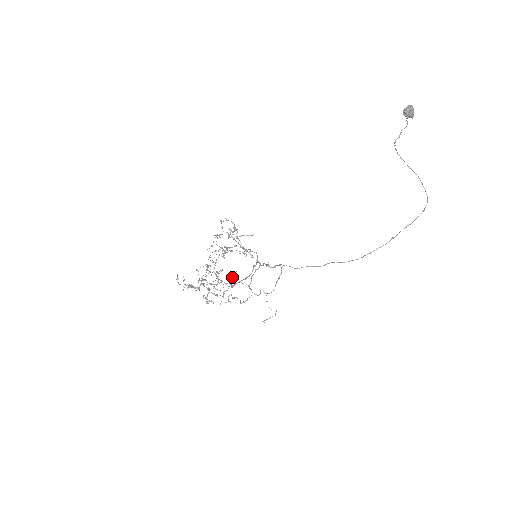
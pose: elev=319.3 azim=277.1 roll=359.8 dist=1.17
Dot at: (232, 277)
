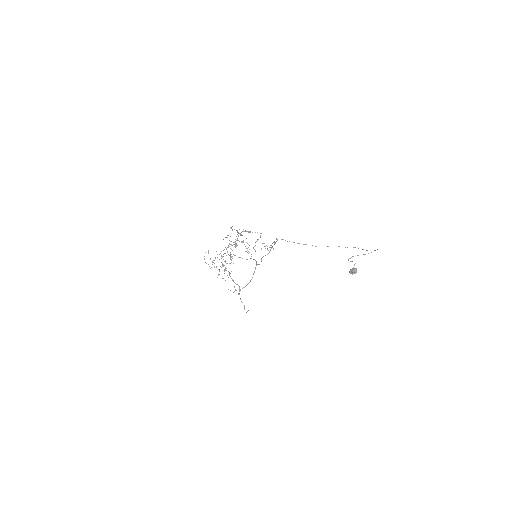
Dot at: occluded
